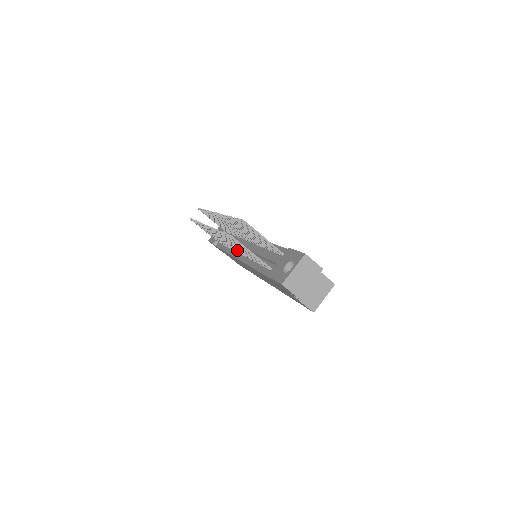
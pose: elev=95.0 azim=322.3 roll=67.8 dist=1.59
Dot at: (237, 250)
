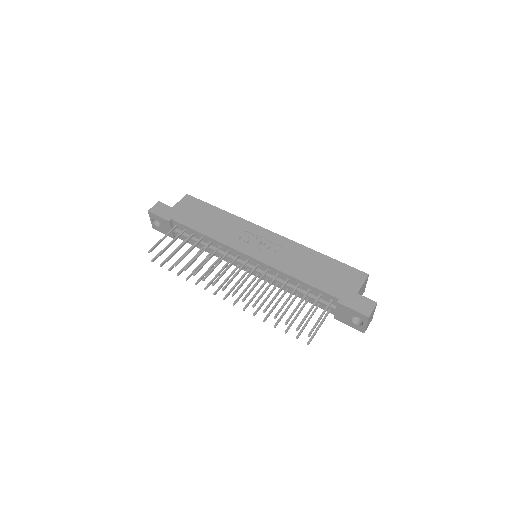
Dot at: occluded
